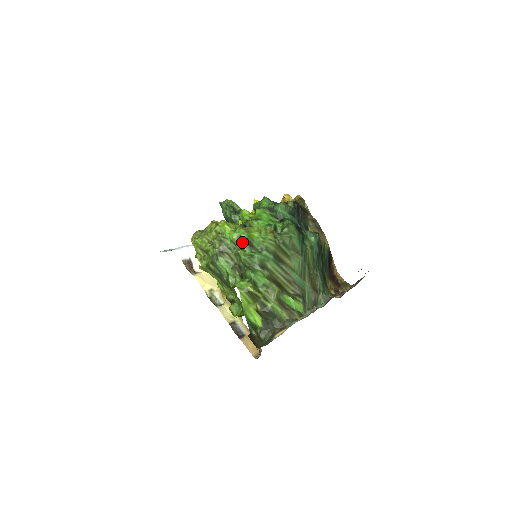
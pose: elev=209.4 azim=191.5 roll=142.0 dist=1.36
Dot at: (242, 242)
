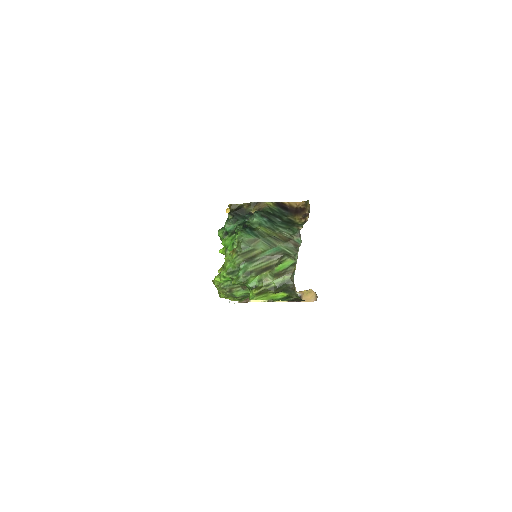
Dot at: (228, 277)
